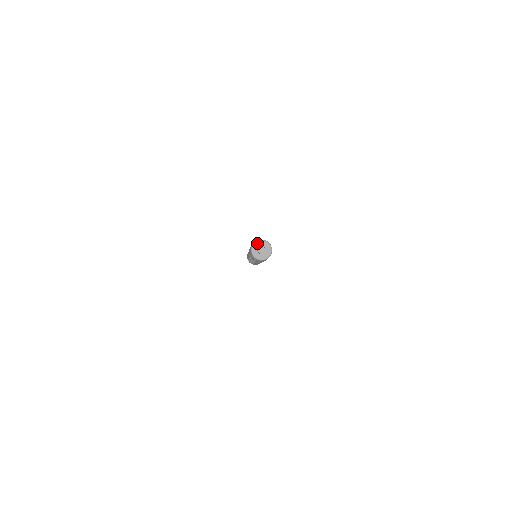
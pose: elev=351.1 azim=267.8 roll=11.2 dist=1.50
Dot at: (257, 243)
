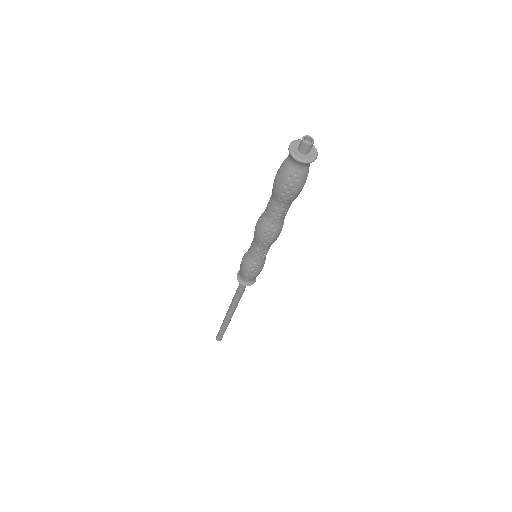
Dot at: (293, 145)
